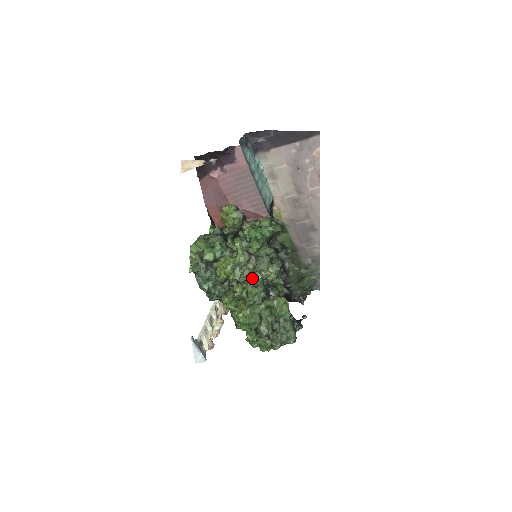
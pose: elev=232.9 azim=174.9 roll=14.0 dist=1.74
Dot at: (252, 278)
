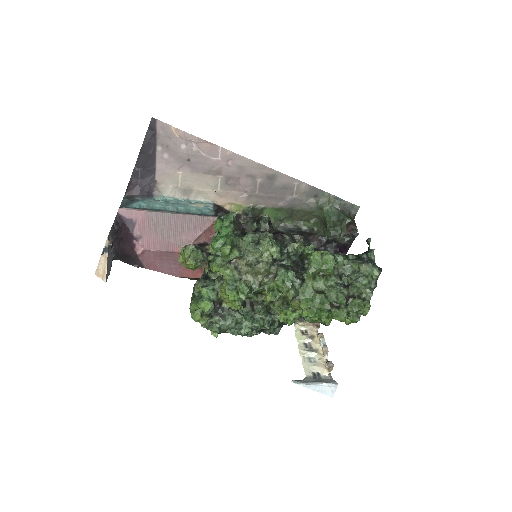
Dot at: (261, 275)
